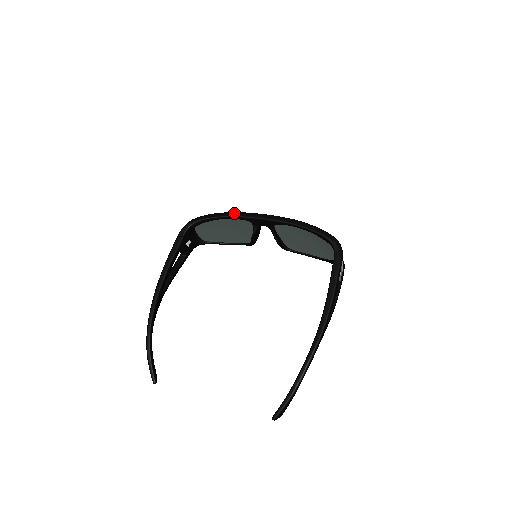
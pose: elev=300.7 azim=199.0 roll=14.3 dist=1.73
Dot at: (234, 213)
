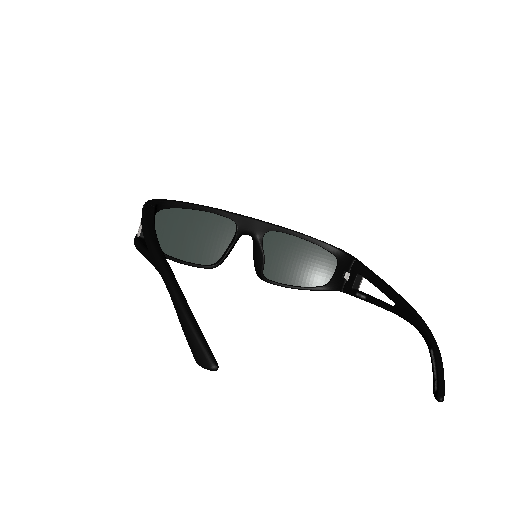
Dot at: (216, 208)
